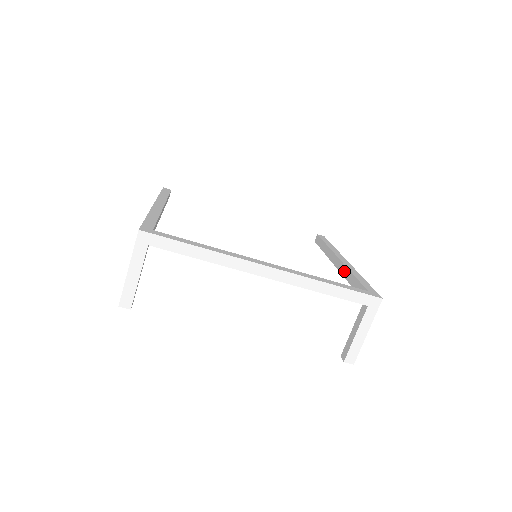
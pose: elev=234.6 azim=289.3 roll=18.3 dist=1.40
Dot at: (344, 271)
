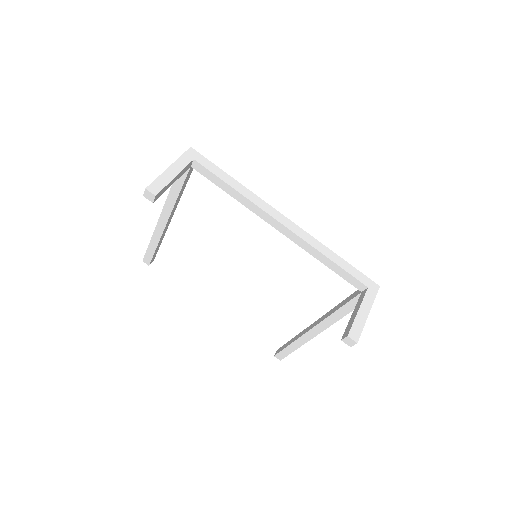
Dot at: (327, 315)
